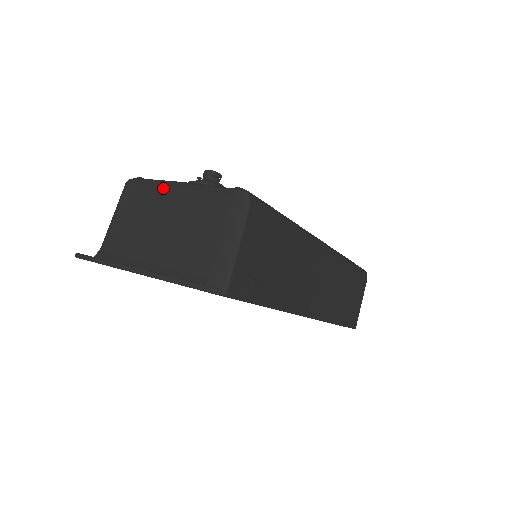
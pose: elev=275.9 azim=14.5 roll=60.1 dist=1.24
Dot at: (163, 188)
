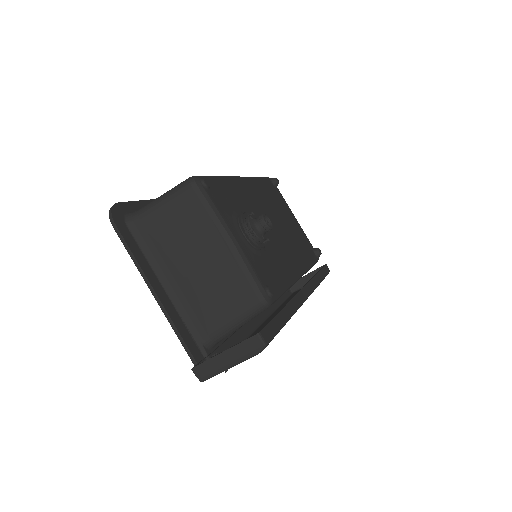
Dot at: (216, 231)
